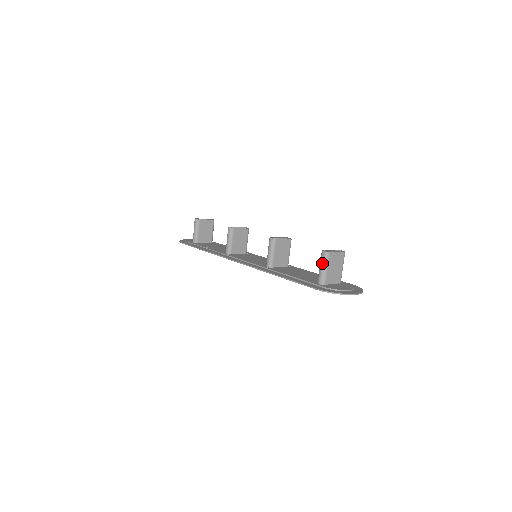
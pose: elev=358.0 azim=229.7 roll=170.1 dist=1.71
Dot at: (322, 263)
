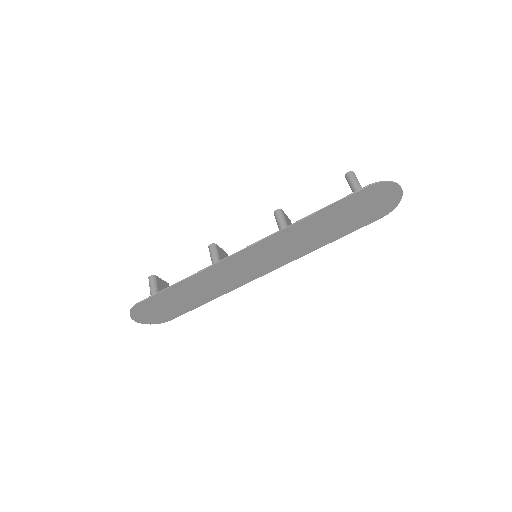
Dot at: (353, 180)
